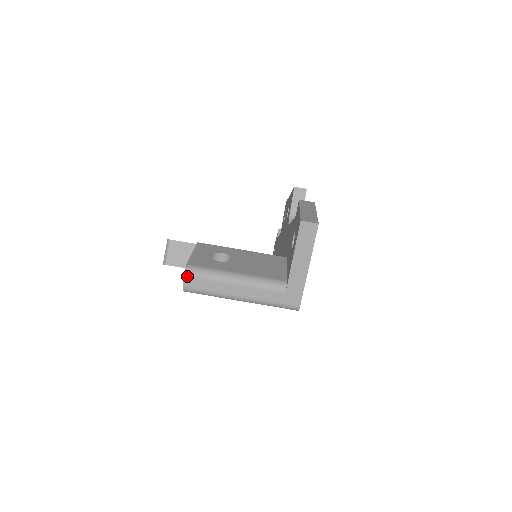
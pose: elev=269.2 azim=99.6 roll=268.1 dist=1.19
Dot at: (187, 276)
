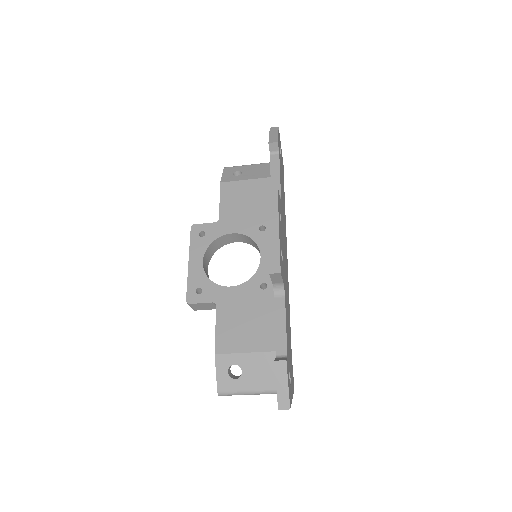
Dot at: occluded
